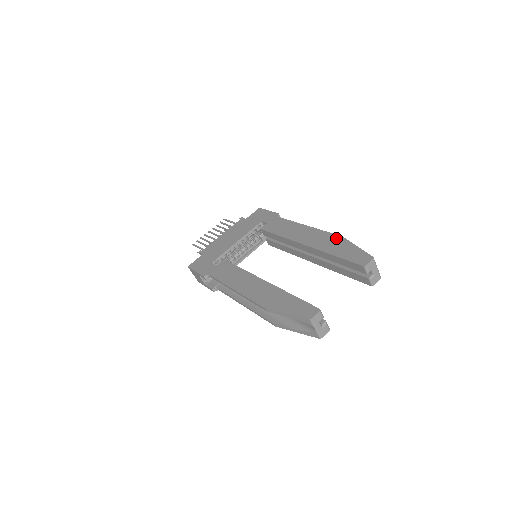
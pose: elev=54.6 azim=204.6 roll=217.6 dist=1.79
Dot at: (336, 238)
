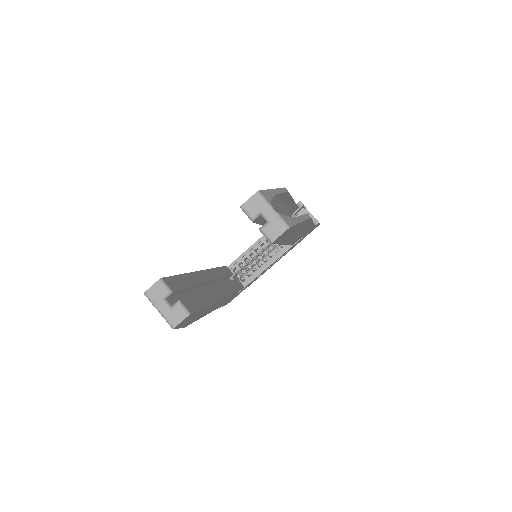
Dot at: occluded
